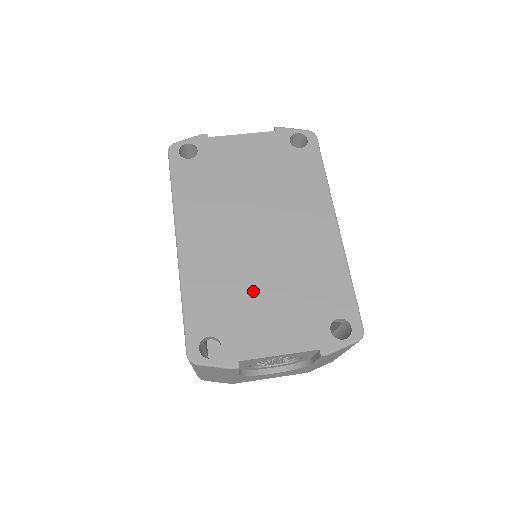
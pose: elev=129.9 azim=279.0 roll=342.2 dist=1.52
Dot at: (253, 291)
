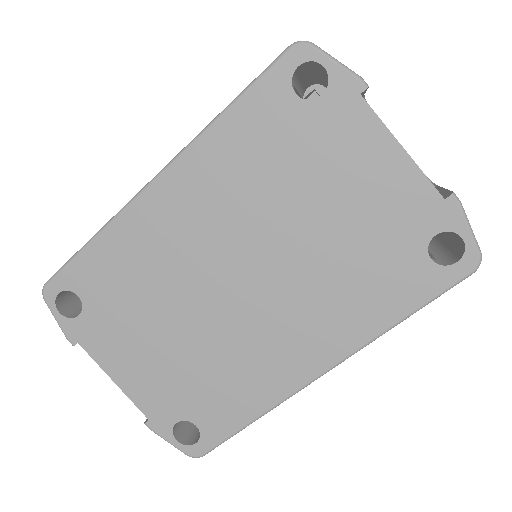
Dot at: (161, 315)
